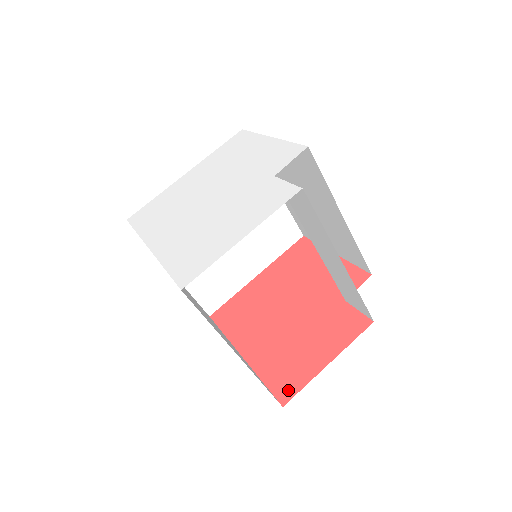
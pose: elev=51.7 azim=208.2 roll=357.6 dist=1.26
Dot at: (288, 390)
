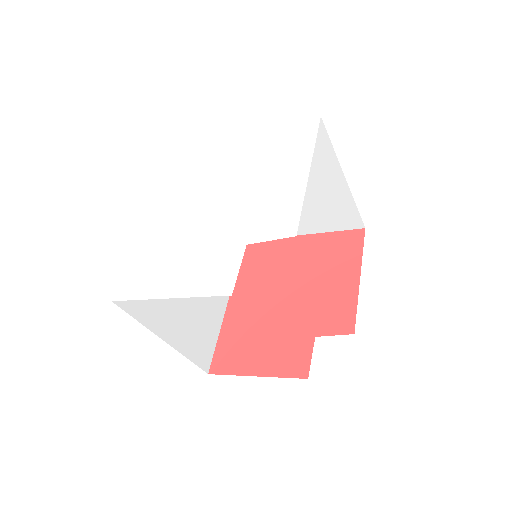
Dot at: (221, 366)
